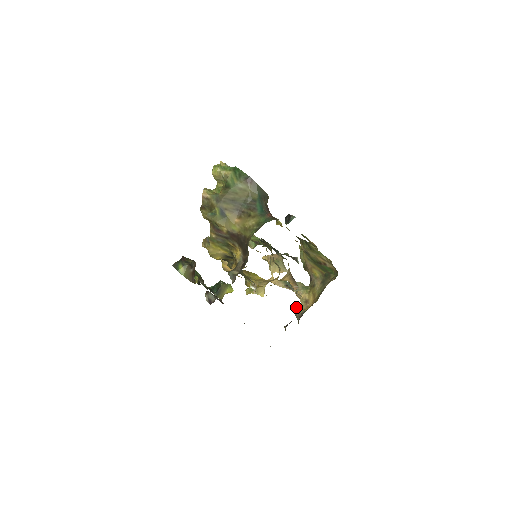
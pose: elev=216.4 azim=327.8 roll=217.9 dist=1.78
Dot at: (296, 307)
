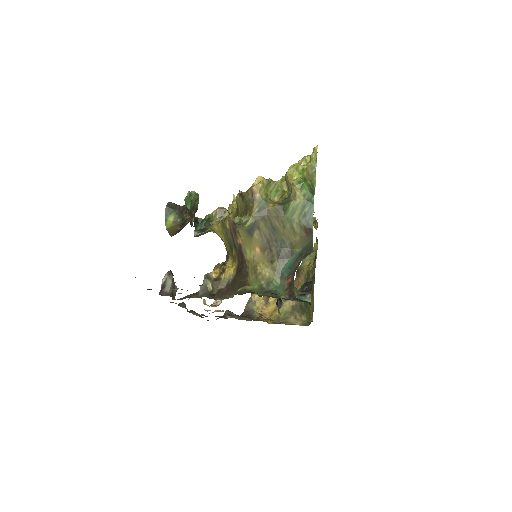
Dot at: (255, 296)
